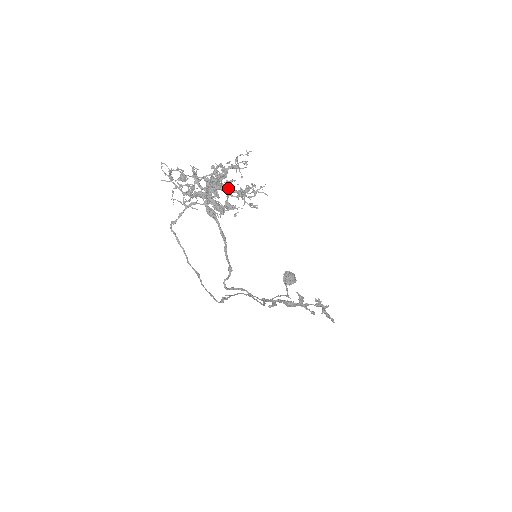
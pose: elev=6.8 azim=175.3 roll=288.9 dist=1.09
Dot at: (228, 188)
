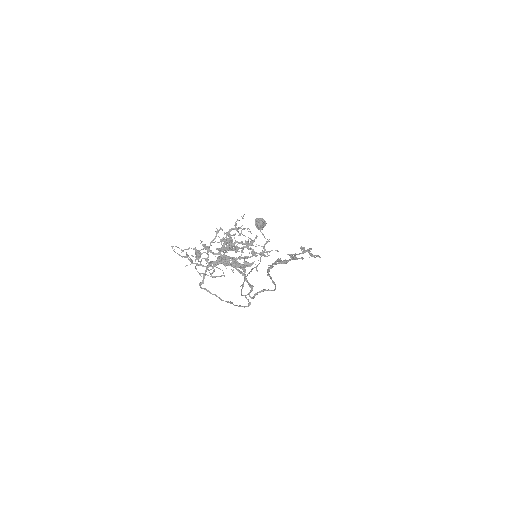
Dot at: (245, 257)
